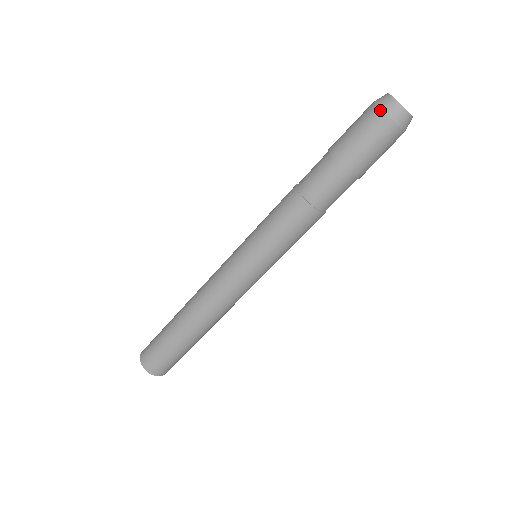
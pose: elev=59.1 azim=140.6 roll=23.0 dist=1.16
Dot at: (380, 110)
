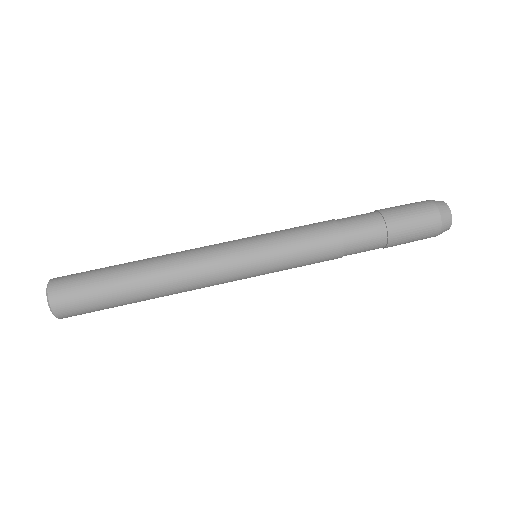
Dot at: (438, 211)
